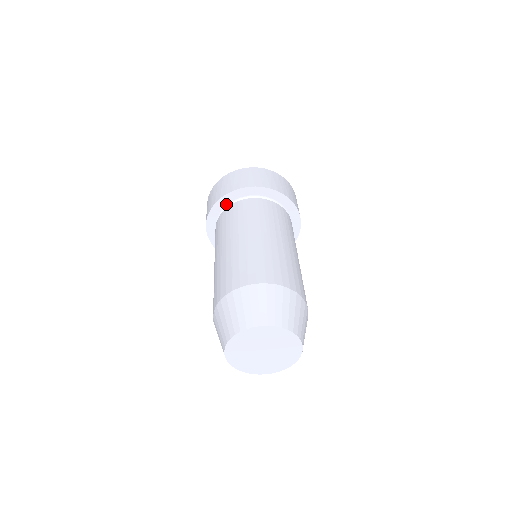
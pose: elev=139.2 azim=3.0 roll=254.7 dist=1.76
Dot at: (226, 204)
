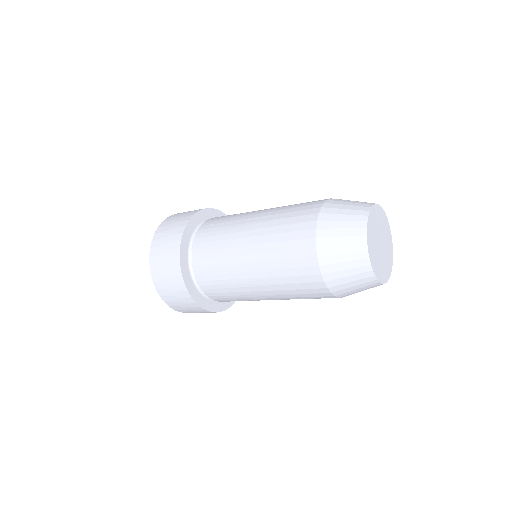
Dot at: (186, 259)
